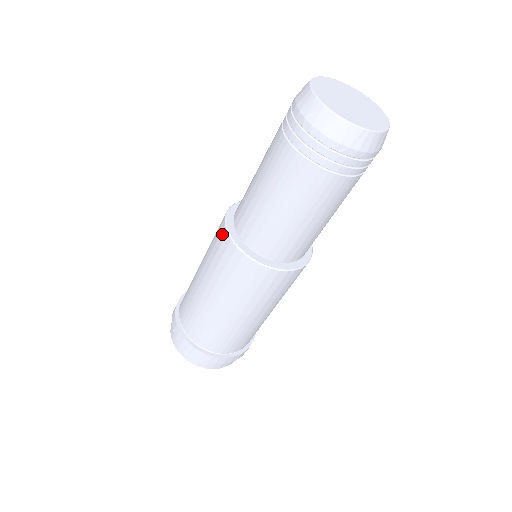
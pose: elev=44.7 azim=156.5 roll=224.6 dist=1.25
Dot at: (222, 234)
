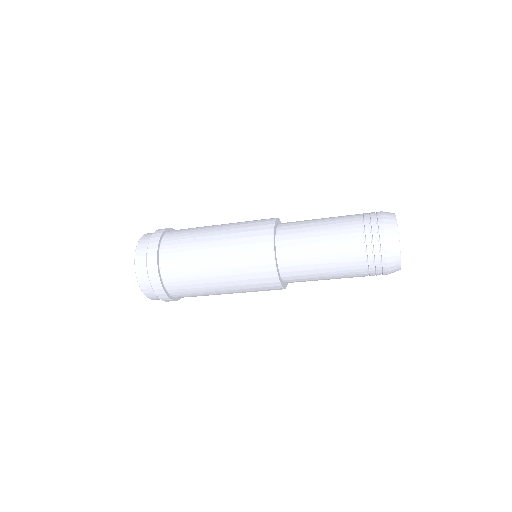
Dot at: (267, 260)
